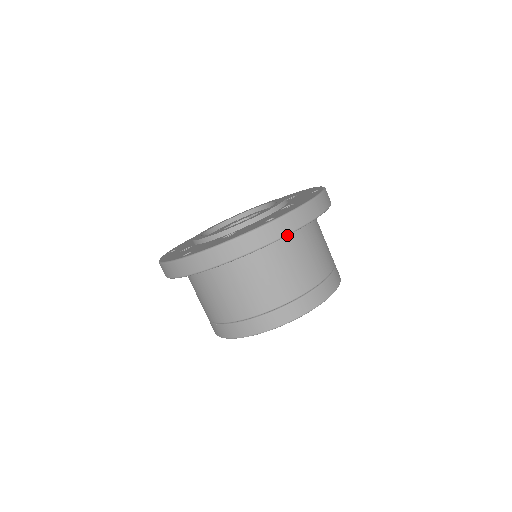
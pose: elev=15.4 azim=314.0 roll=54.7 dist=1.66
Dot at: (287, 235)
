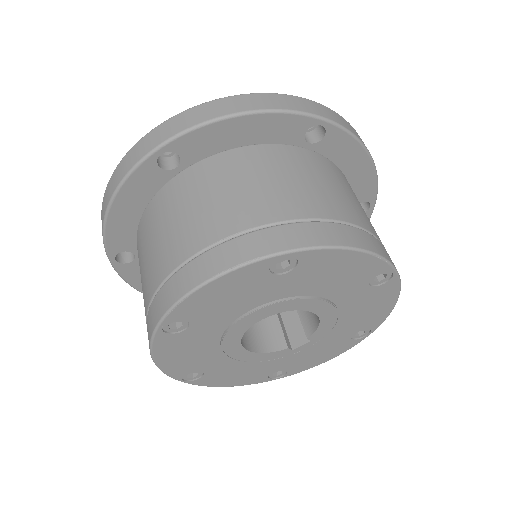
Dot at: (331, 122)
